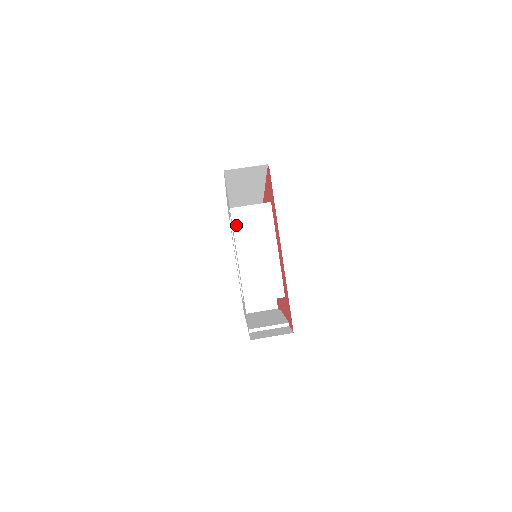
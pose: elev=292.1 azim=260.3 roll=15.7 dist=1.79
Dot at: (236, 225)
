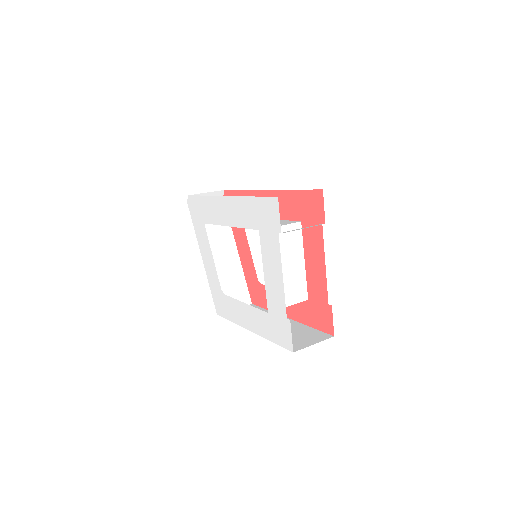
Dot at: occluded
